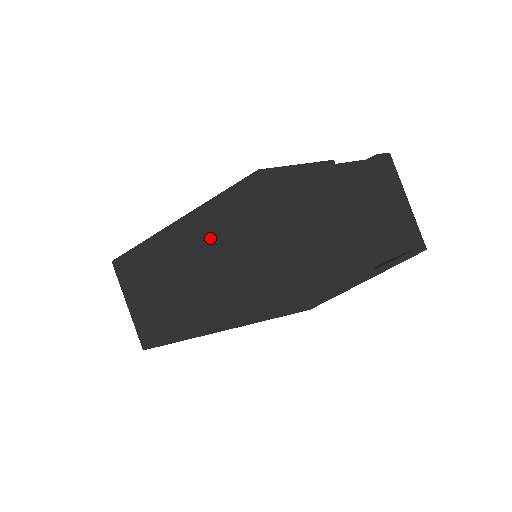
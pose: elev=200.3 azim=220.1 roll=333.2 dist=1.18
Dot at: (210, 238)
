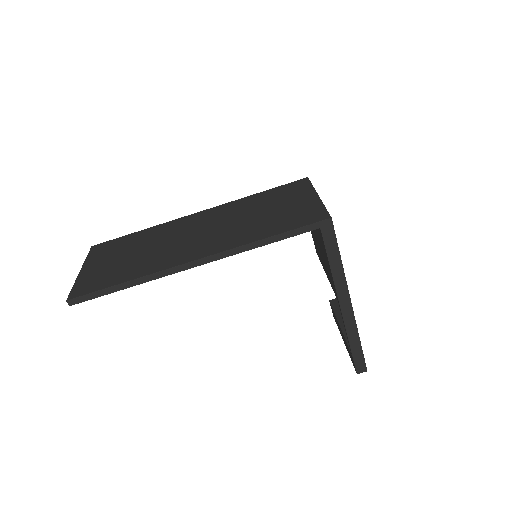
Dot at: (243, 208)
